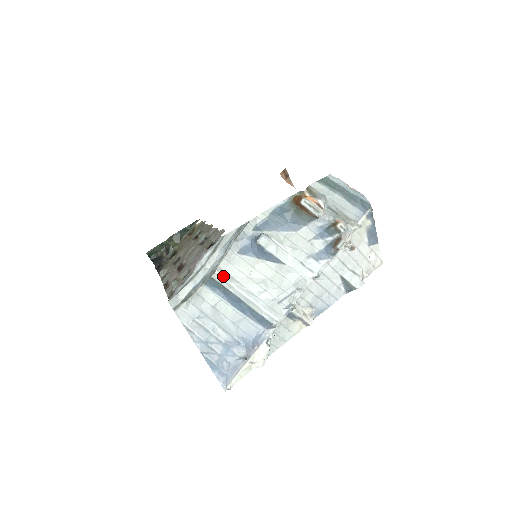
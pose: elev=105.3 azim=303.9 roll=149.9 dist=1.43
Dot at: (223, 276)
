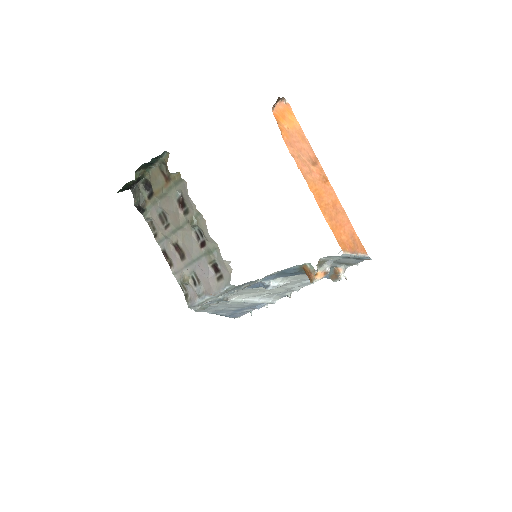
Dot at: (235, 298)
